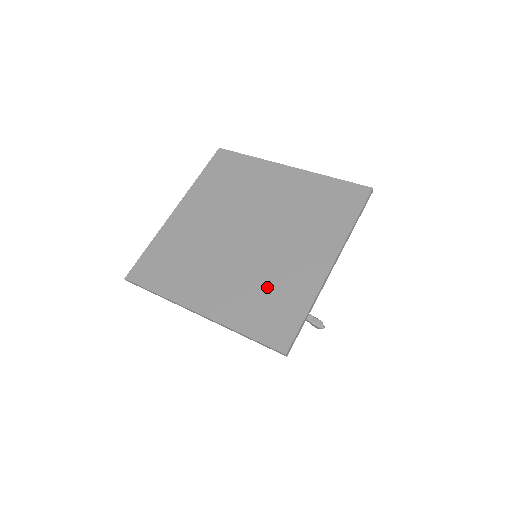
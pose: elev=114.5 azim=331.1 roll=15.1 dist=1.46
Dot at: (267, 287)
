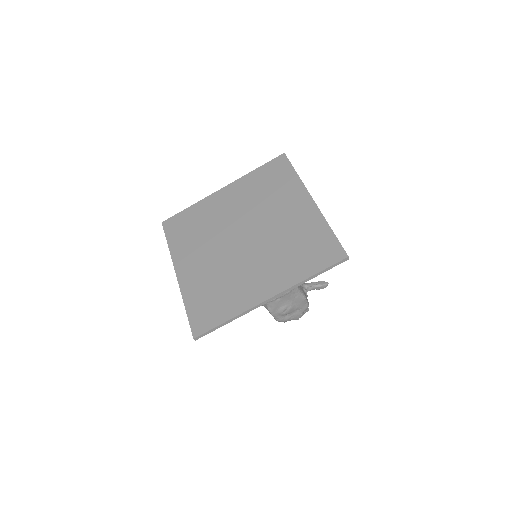
Dot at: (292, 244)
